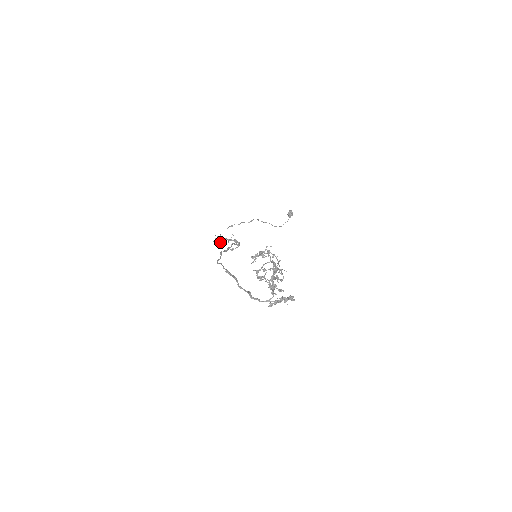
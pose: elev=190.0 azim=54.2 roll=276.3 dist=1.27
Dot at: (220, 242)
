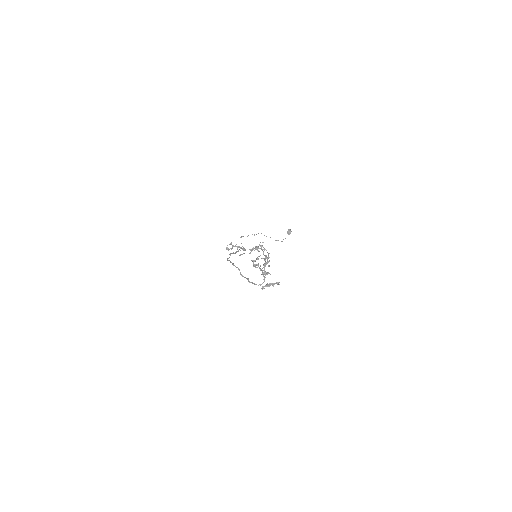
Dot at: (231, 248)
